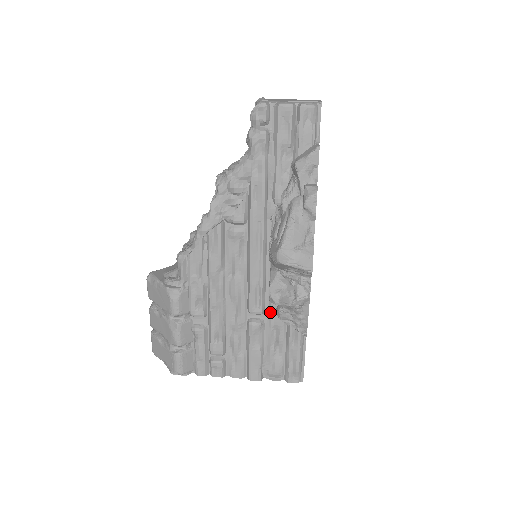
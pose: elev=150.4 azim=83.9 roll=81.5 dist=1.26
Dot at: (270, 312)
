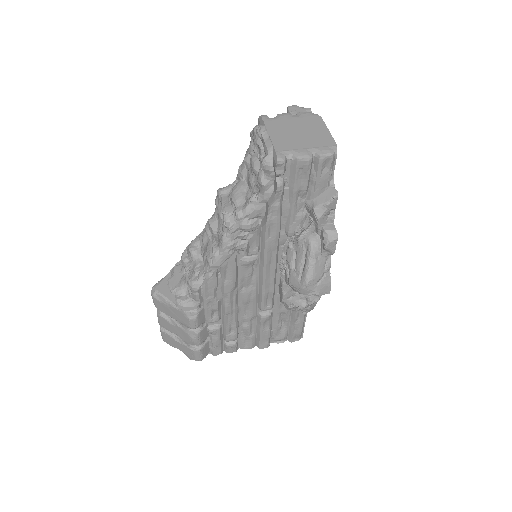
Dot at: (278, 305)
